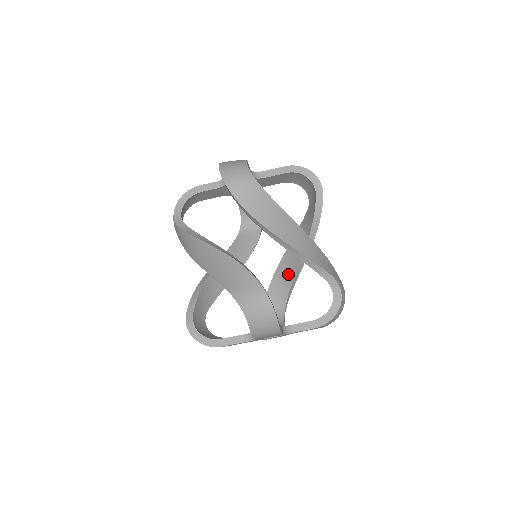
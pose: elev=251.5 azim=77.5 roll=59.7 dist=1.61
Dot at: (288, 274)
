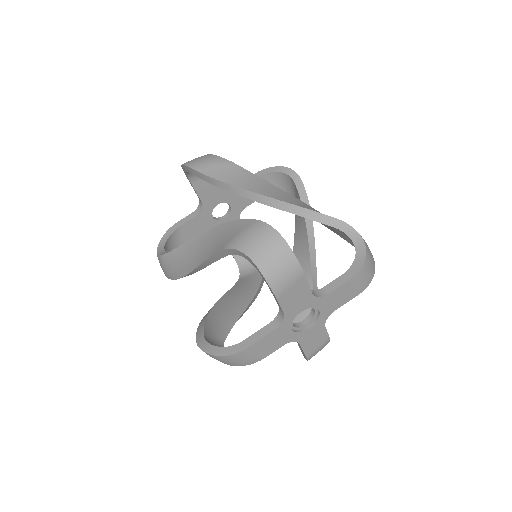
Dot at: occluded
